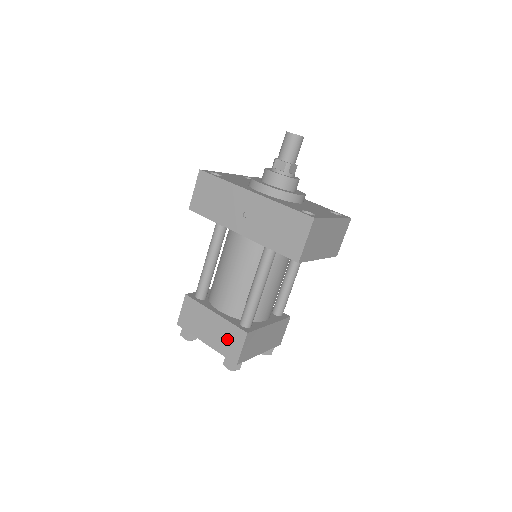
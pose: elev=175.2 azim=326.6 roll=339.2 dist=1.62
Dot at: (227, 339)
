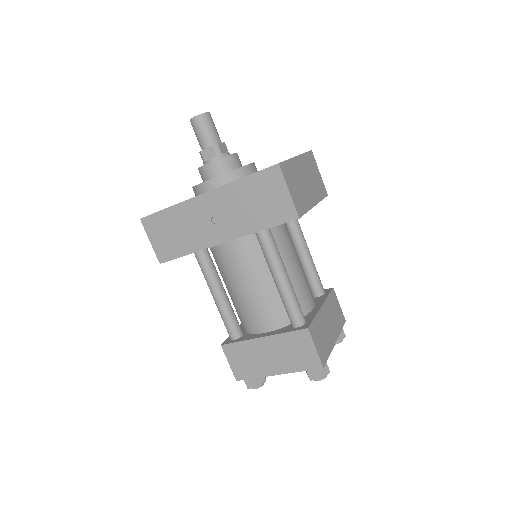
Dot at: (294, 352)
